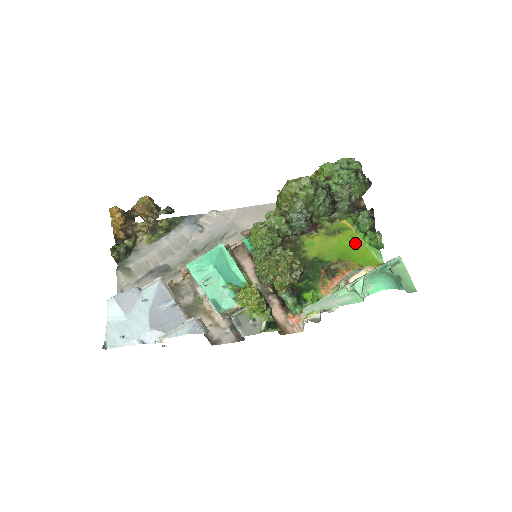
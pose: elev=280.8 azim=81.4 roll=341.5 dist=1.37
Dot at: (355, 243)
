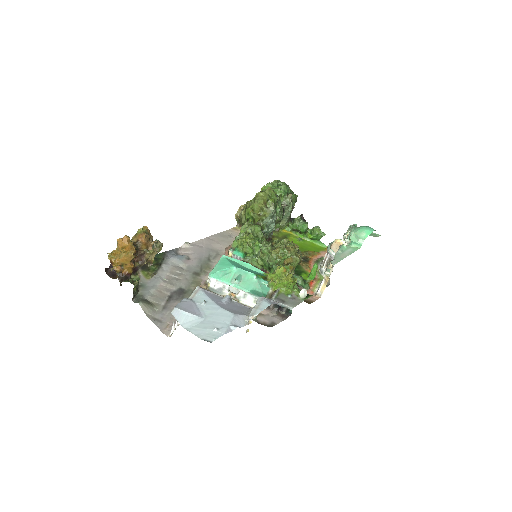
Dot at: (301, 241)
